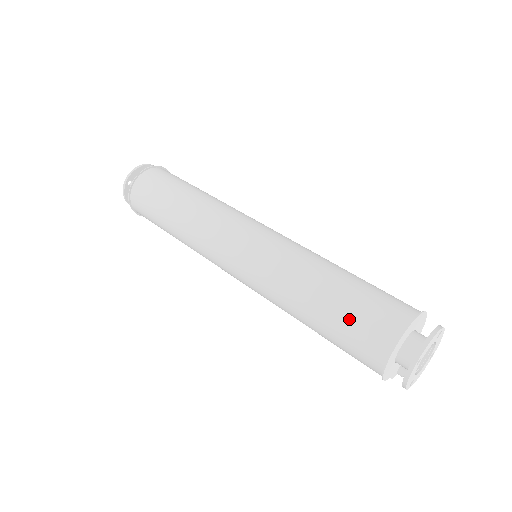
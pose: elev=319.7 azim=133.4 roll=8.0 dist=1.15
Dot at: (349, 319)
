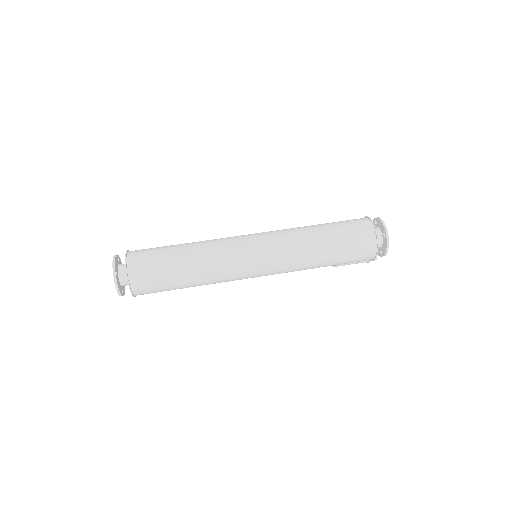
Dot at: (347, 239)
